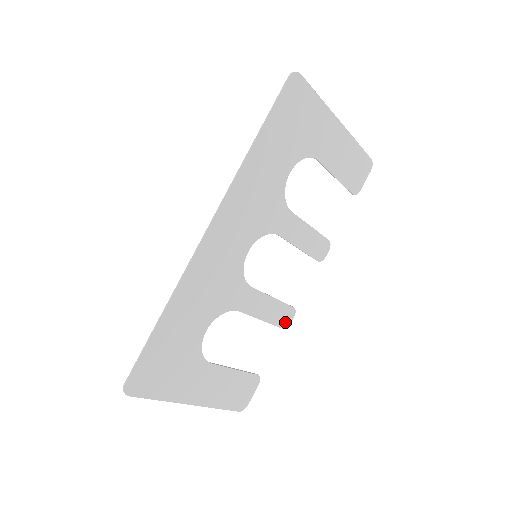
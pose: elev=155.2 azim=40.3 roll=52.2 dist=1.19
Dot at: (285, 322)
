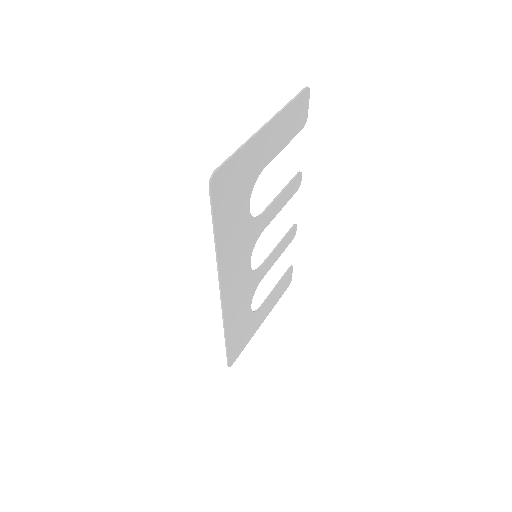
Dot at: (292, 236)
